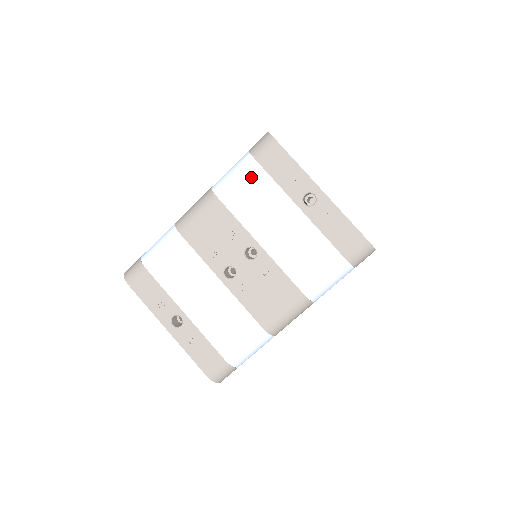
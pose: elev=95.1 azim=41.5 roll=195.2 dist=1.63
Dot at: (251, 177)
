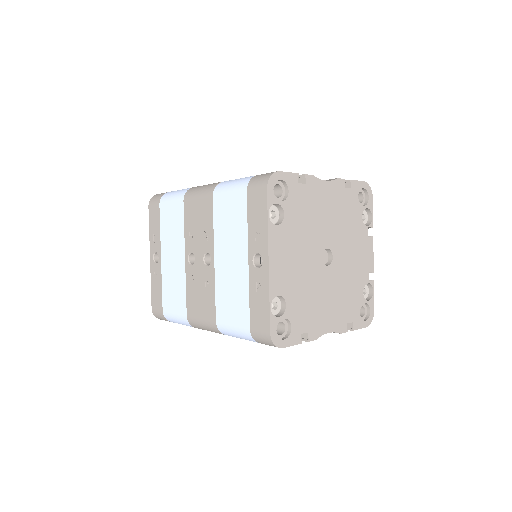
Dot at: (237, 201)
